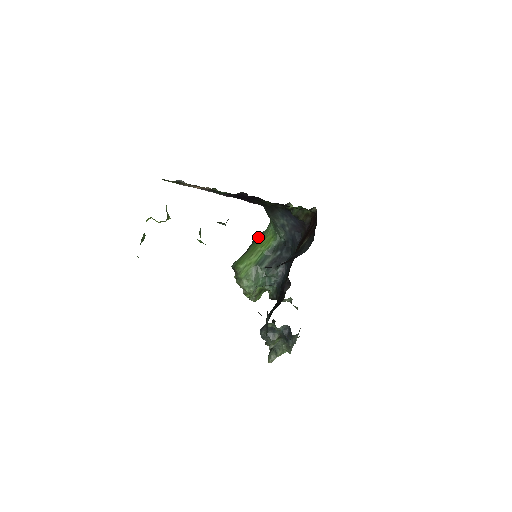
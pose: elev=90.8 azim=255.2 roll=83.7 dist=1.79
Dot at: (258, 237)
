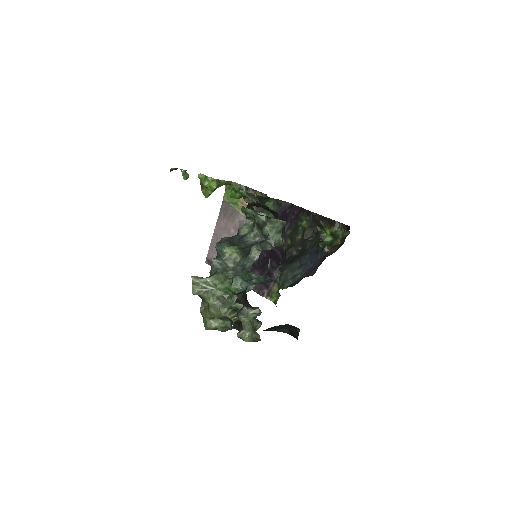
Dot at: occluded
